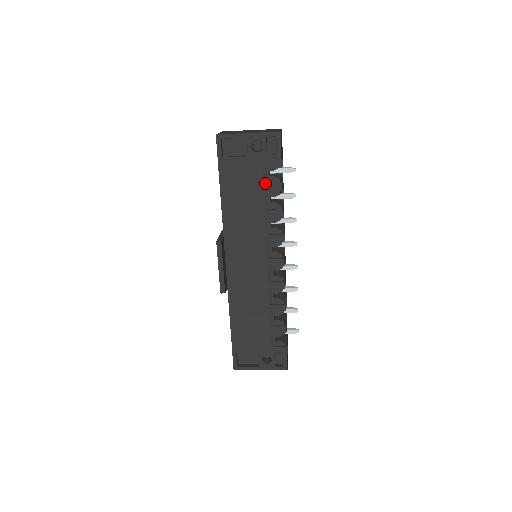
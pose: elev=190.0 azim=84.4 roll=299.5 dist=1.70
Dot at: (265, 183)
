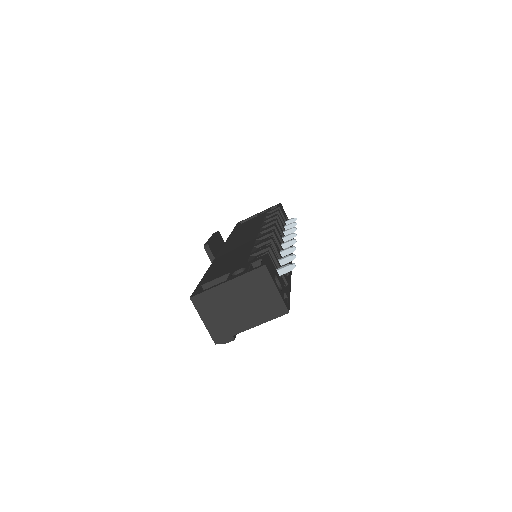
Dot at: occluded
